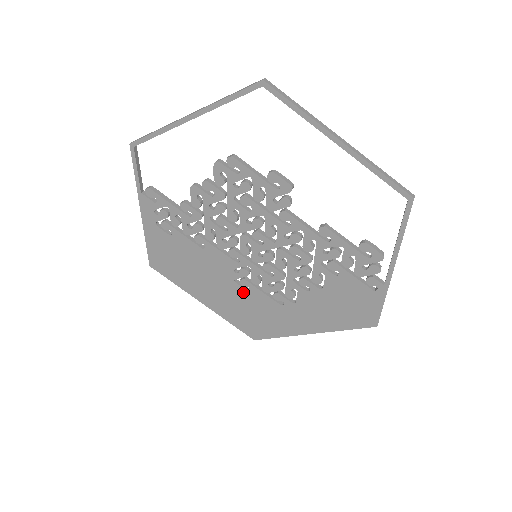
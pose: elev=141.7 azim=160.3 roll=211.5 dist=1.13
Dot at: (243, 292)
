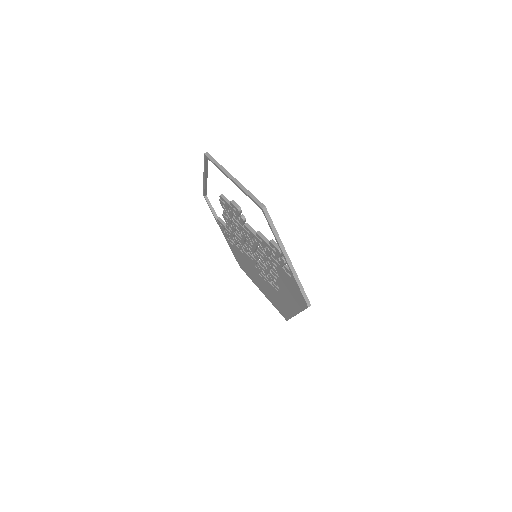
Dot at: (265, 282)
